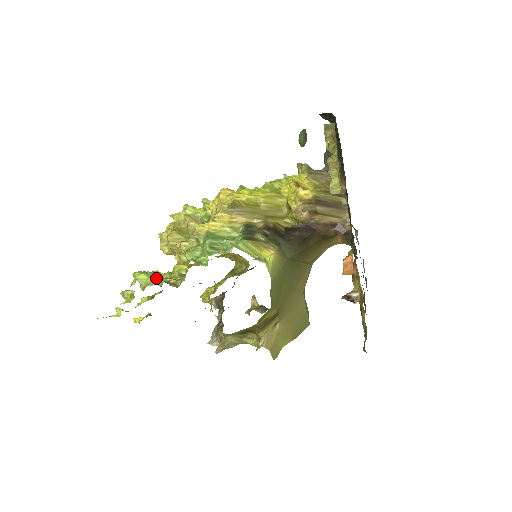
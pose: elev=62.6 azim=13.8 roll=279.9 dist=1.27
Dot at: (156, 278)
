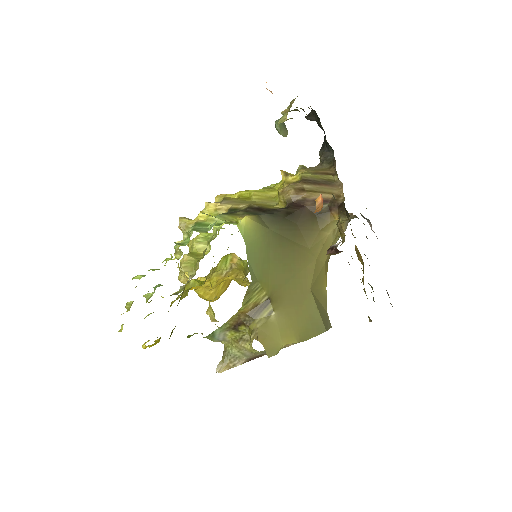
Dot at: (157, 286)
